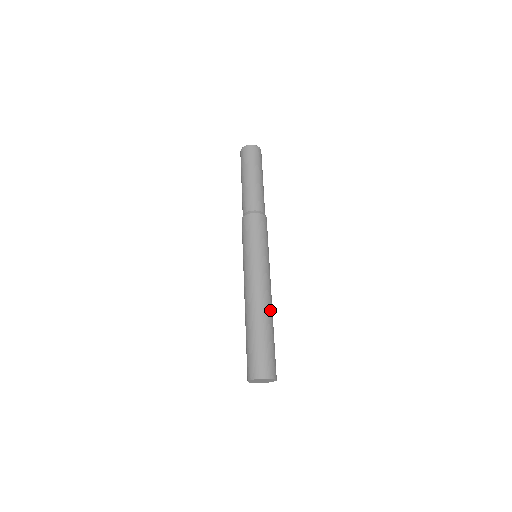
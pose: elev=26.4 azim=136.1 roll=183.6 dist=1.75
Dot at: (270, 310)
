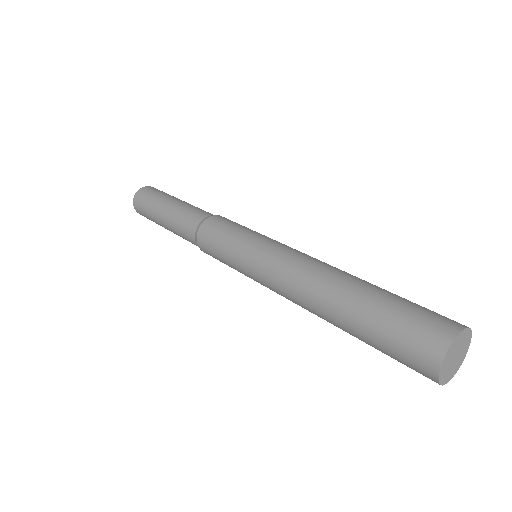
Dot at: (342, 272)
